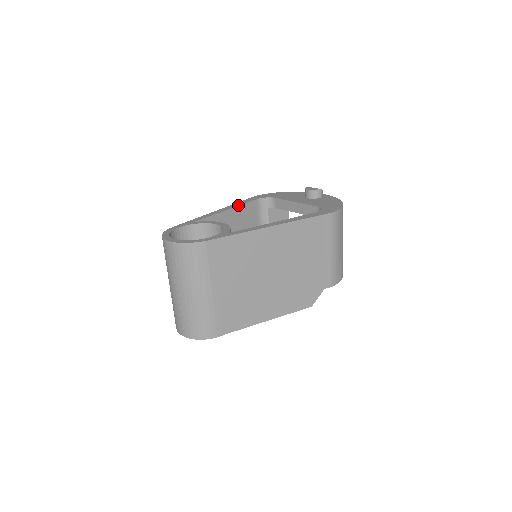
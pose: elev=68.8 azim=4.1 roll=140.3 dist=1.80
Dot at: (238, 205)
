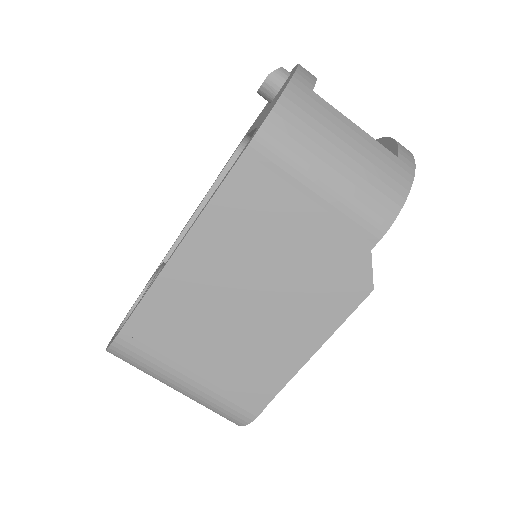
Dot at: (207, 192)
